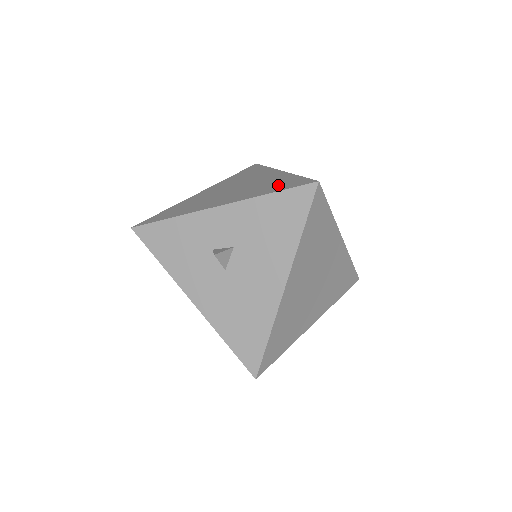
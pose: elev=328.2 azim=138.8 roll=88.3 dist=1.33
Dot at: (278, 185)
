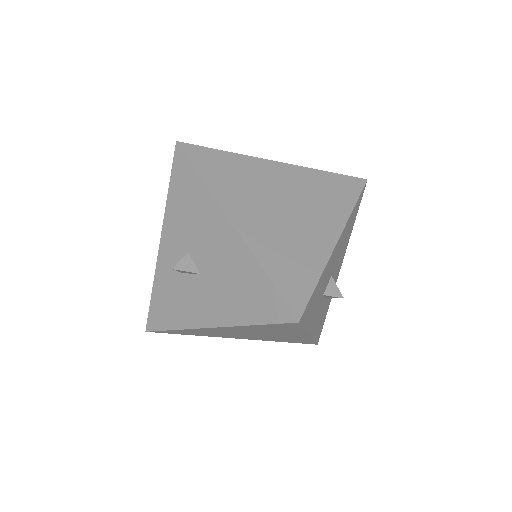
Dot at: occluded
